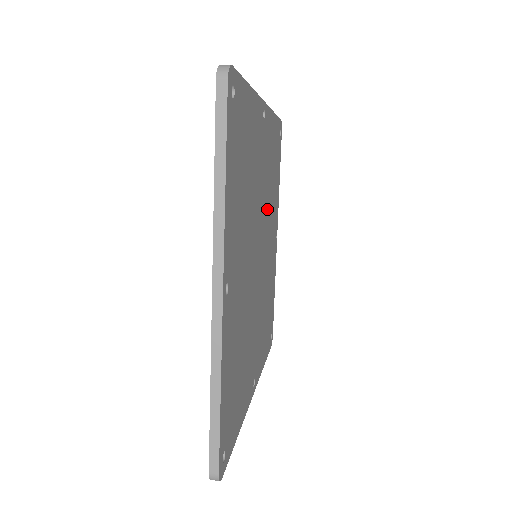
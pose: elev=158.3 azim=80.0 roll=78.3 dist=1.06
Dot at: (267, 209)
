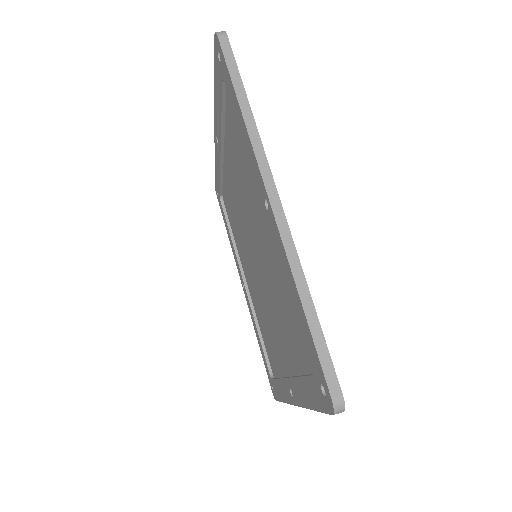
Dot at: occluded
